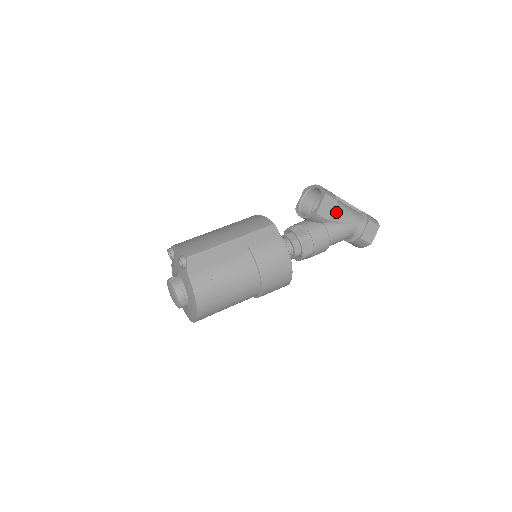
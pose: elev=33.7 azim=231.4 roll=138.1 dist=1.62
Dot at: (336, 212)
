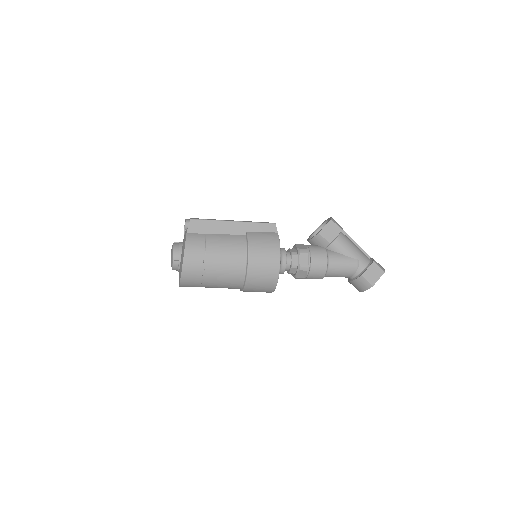
Dot at: (340, 241)
